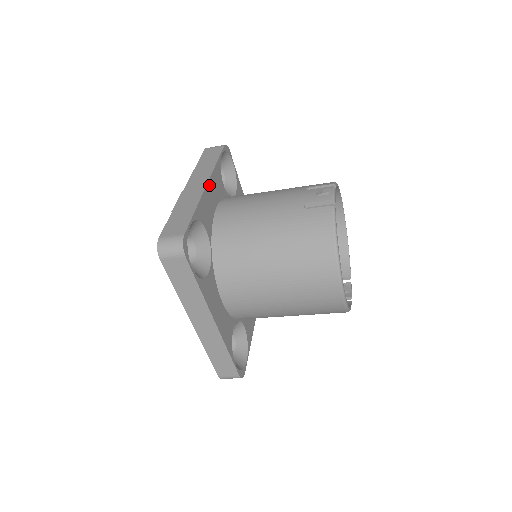
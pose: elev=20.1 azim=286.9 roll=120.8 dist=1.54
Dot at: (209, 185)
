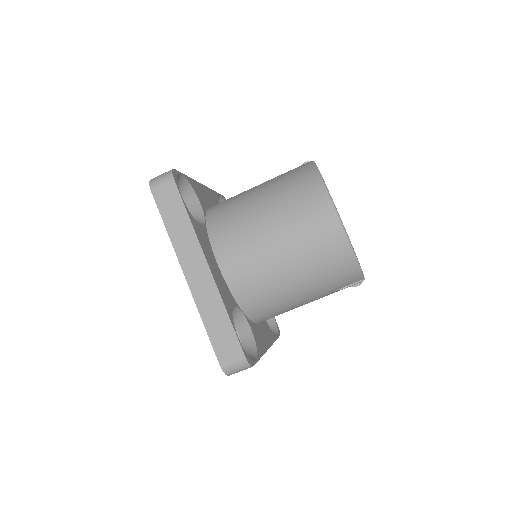
Dot at: (205, 188)
